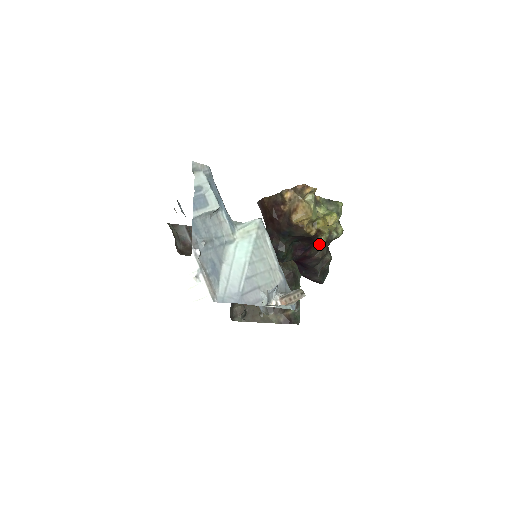
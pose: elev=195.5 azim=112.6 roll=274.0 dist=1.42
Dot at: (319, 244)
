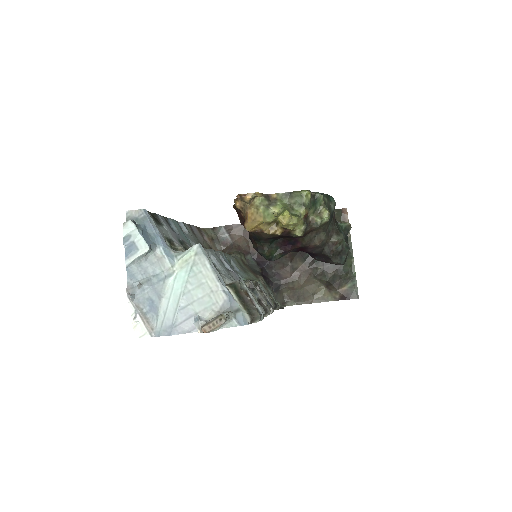
Dot at: (305, 235)
